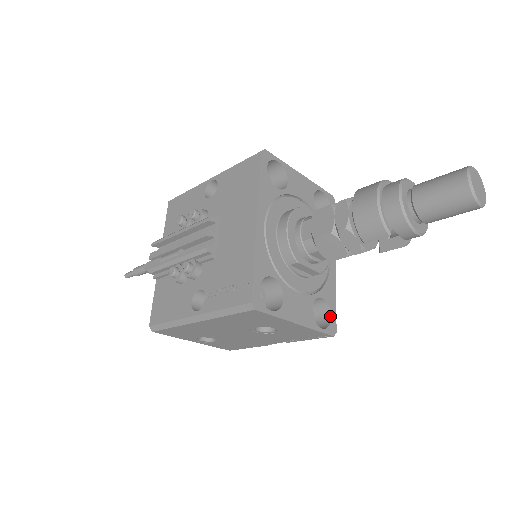
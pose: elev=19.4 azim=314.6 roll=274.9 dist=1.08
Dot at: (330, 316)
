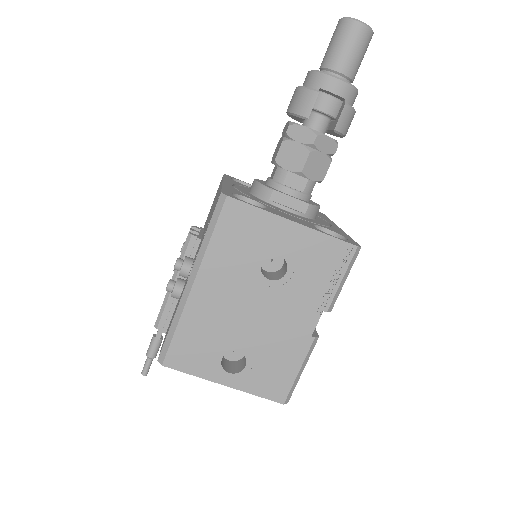
Dot at: occluded
